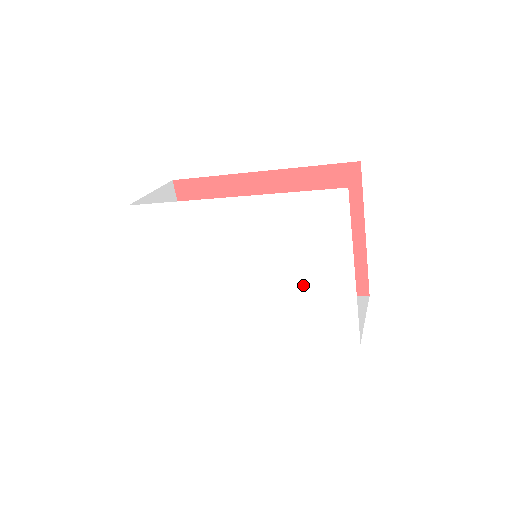
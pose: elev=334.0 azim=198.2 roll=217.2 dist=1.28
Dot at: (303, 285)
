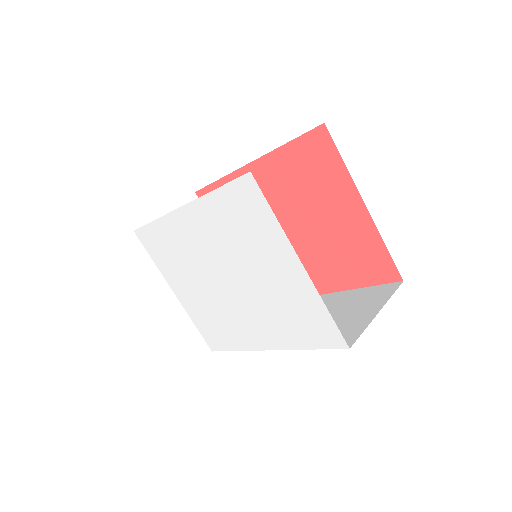
Dot at: (270, 286)
